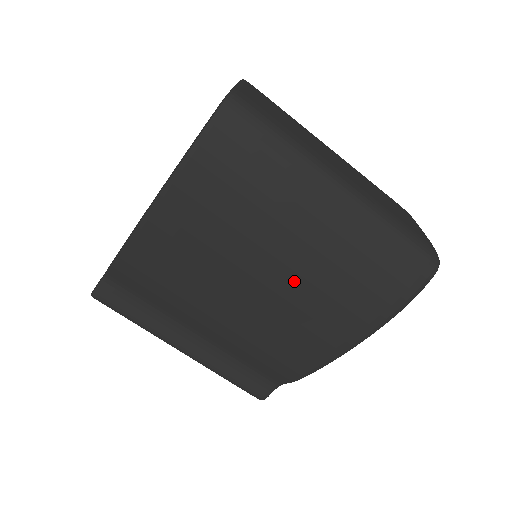
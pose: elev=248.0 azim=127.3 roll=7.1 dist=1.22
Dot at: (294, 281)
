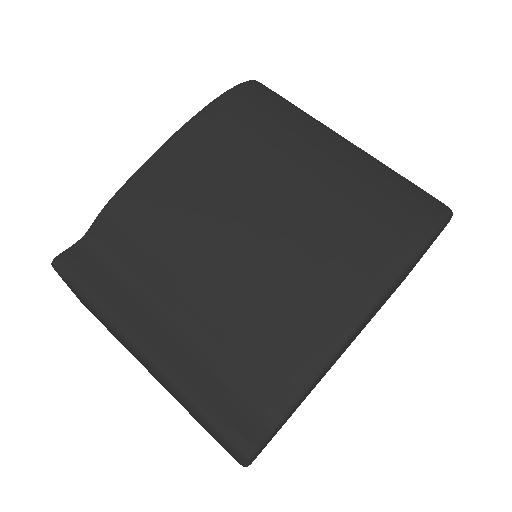
Dot at: (308, 202)
